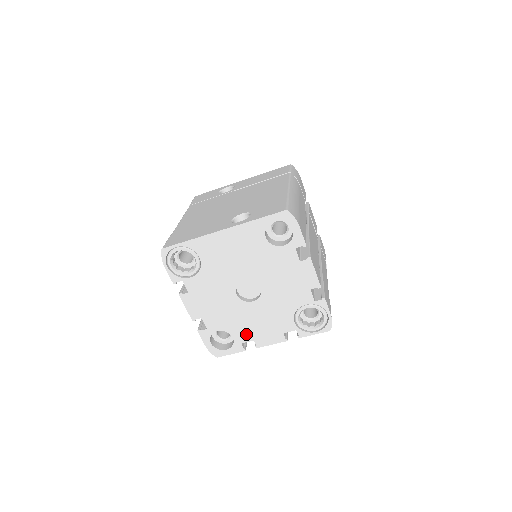
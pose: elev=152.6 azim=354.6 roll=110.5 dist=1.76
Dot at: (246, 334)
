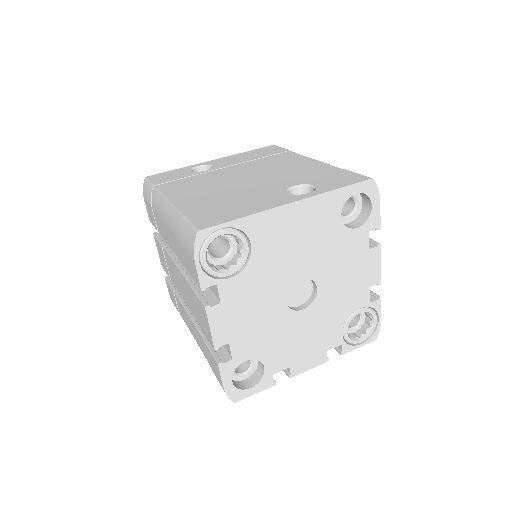
Dot at: (282, 359)
